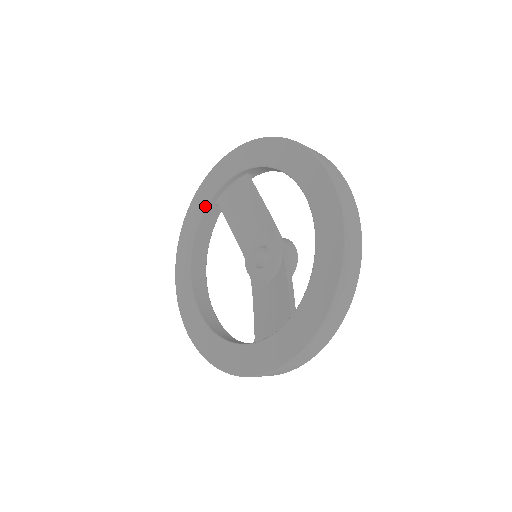
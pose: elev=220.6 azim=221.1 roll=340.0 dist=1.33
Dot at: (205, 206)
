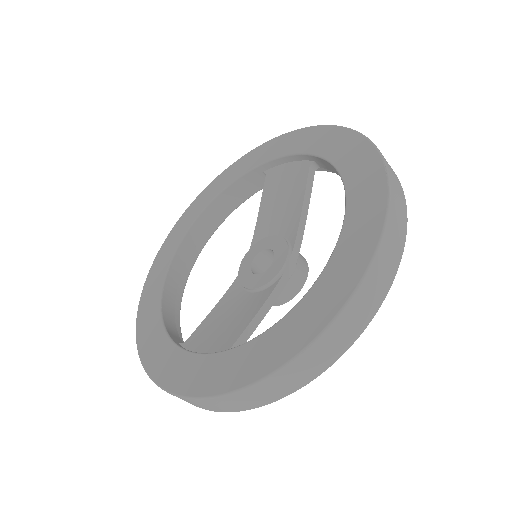
Dot at: (252, 167)
